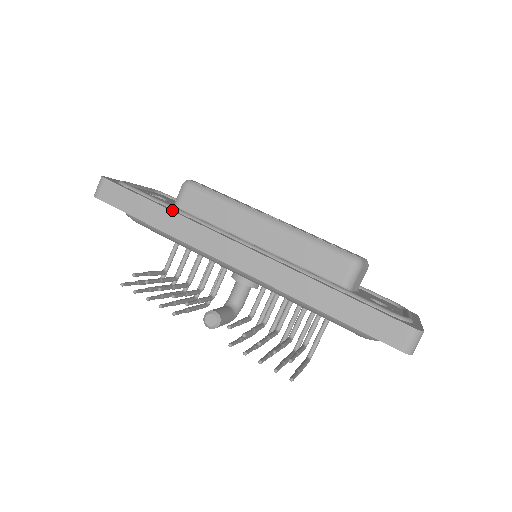
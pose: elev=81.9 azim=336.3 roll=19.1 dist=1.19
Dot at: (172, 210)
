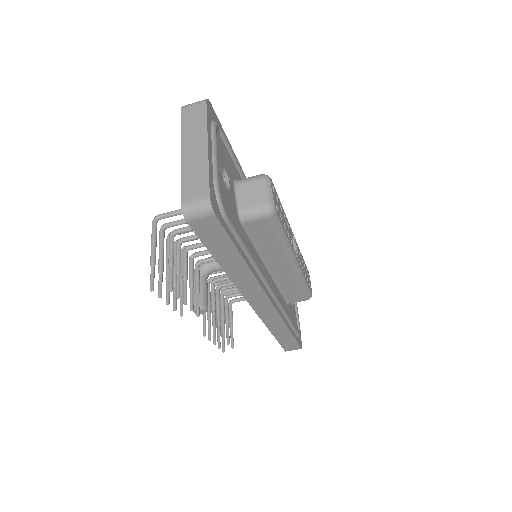
Dot at: (248, 263)
